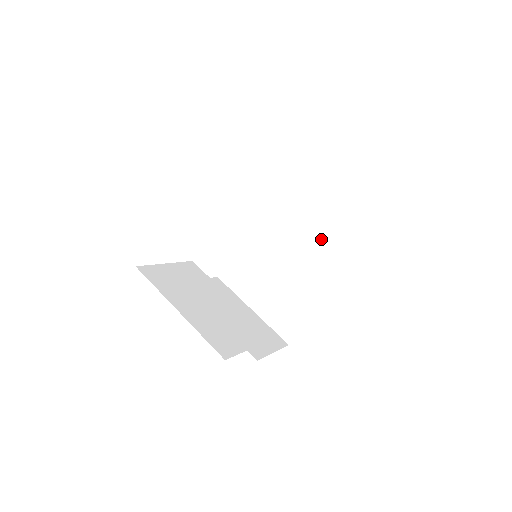
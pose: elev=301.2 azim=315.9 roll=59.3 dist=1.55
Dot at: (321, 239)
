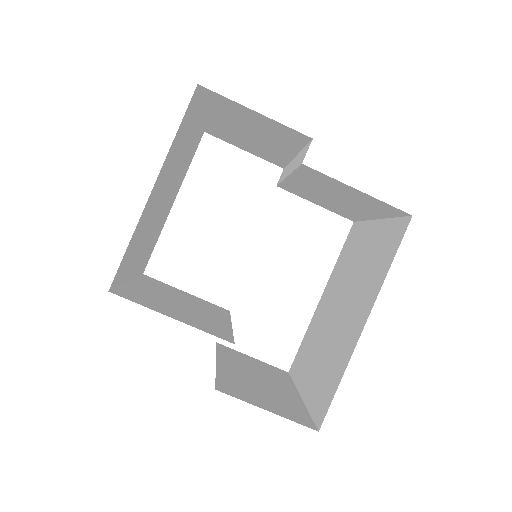
Dot at: (372, 255)
